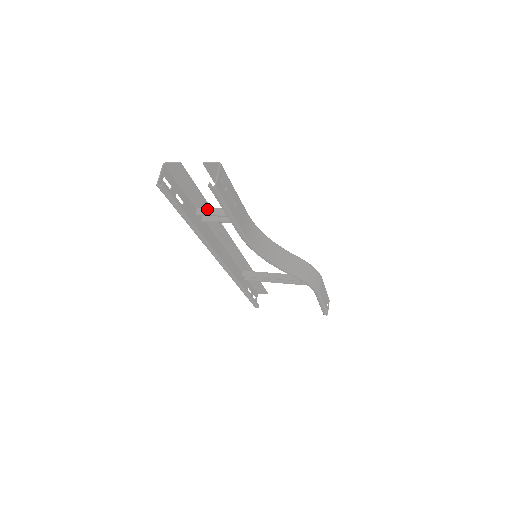
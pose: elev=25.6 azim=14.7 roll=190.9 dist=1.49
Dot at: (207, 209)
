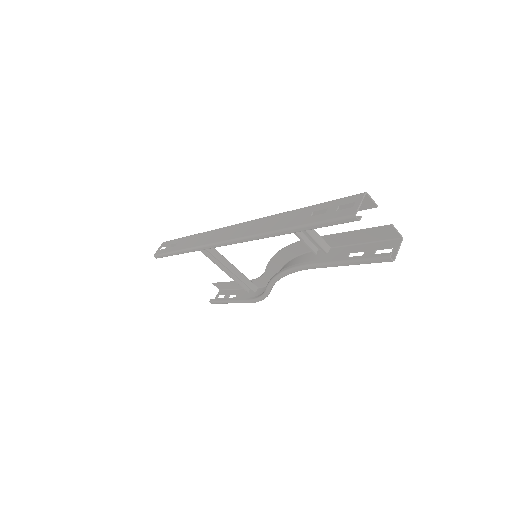
Dot at: occluded
